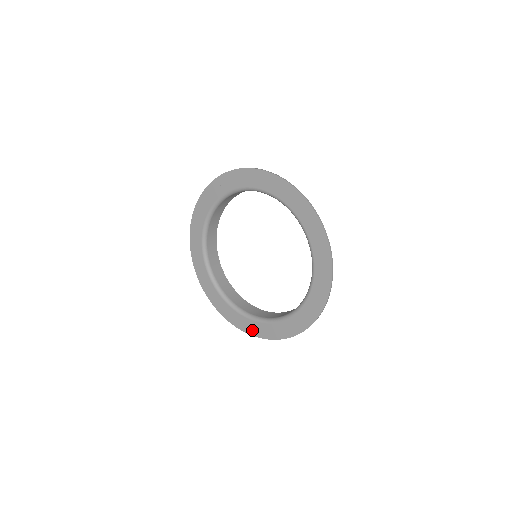
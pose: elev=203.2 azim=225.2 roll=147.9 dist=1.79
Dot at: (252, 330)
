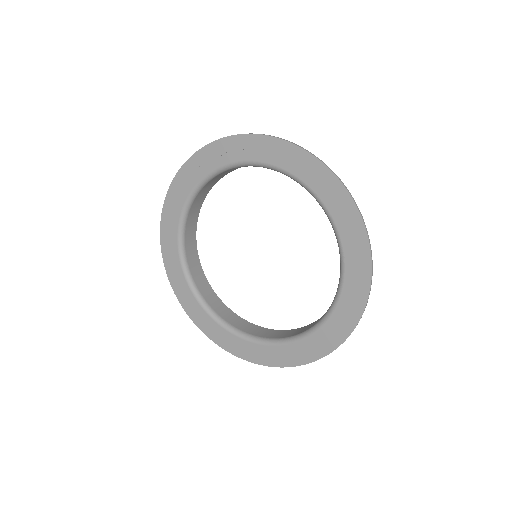
Dot at: (237, 349)
